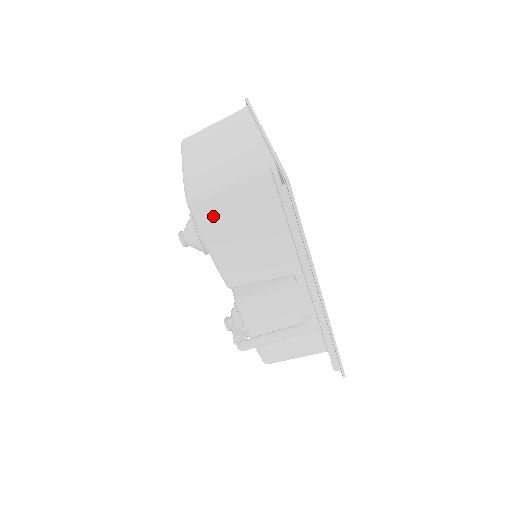
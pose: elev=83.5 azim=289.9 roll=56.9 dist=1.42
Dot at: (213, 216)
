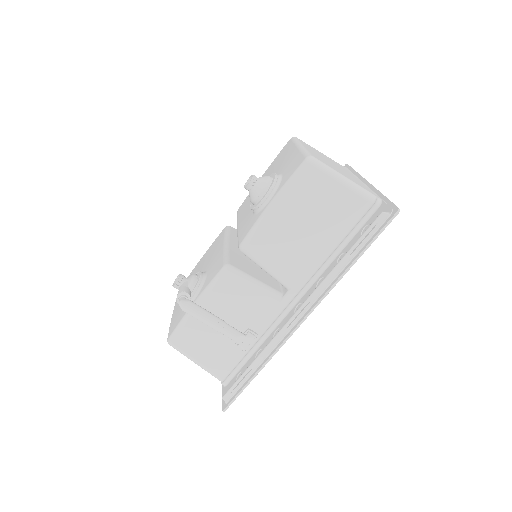
Dot at: (309, 186)
